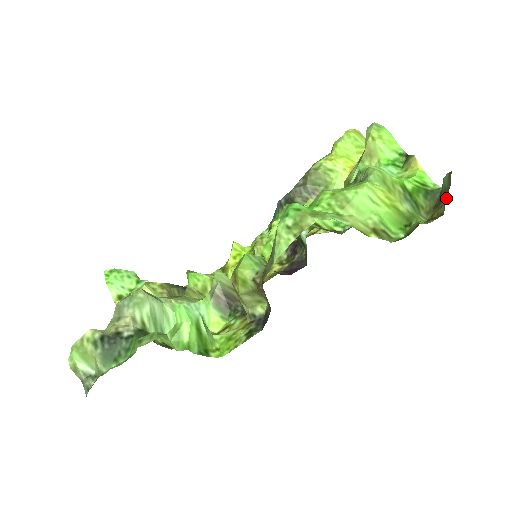
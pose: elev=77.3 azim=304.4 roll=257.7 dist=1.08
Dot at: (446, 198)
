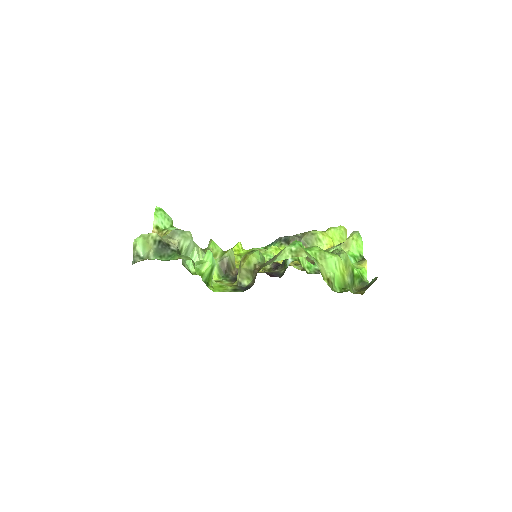
Dot at: occluded
